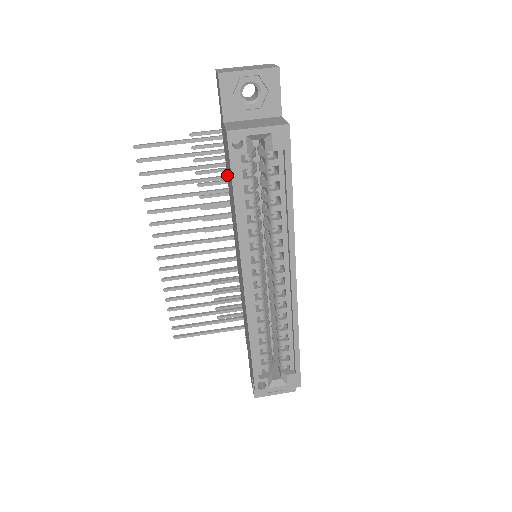
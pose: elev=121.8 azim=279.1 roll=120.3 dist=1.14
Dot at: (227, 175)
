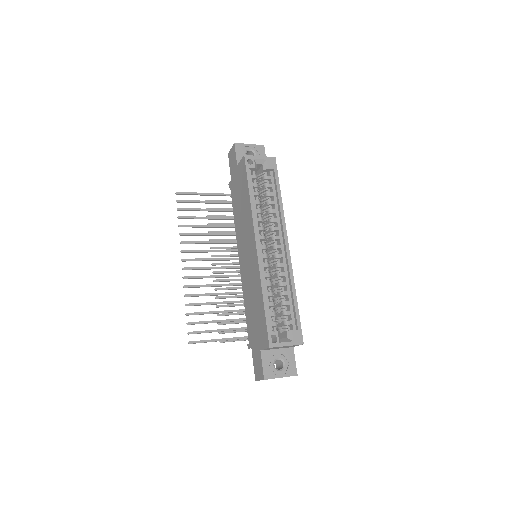
Dot at: (234, 208)
